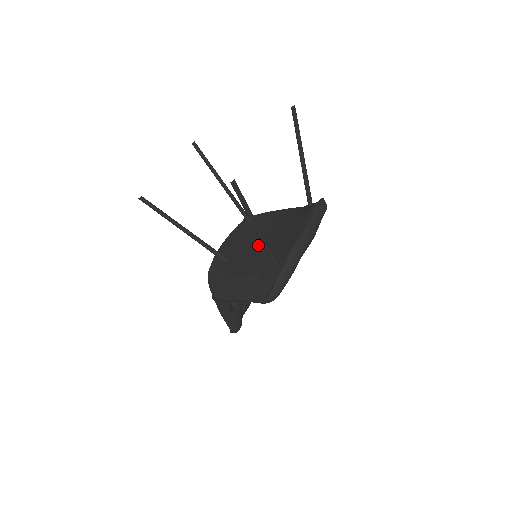
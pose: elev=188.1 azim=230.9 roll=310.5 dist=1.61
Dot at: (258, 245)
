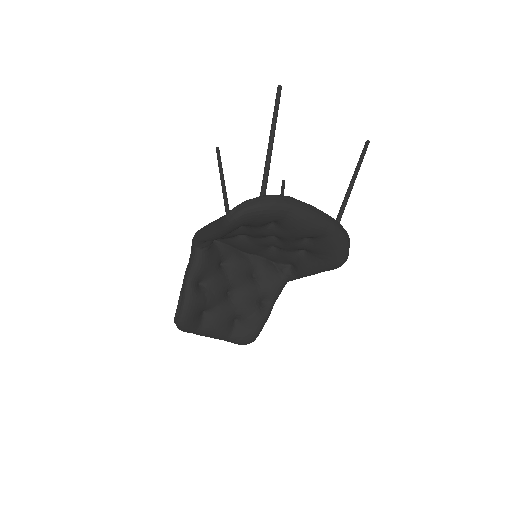
Dot at: occluded
